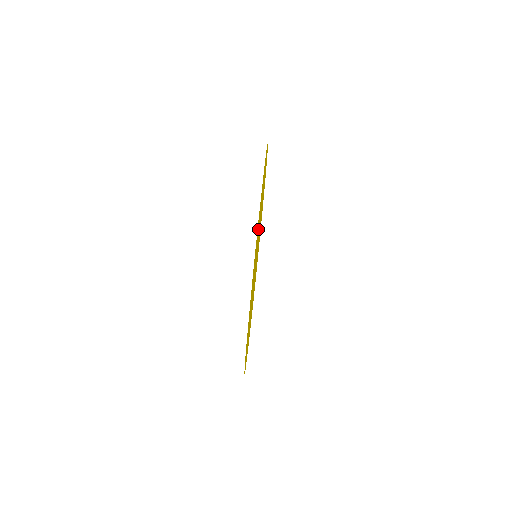
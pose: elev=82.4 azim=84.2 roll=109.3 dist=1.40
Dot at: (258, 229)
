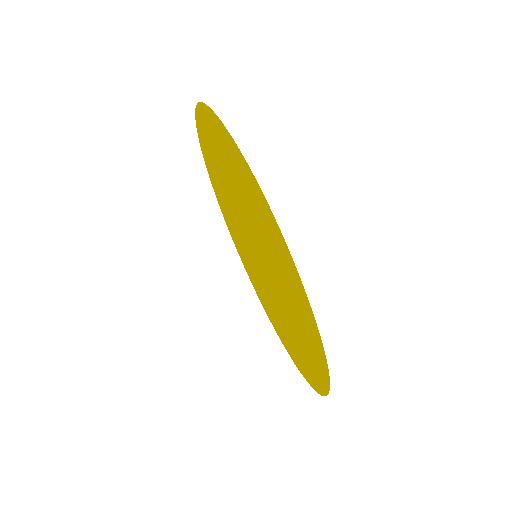
Dot at: (249, 255)
